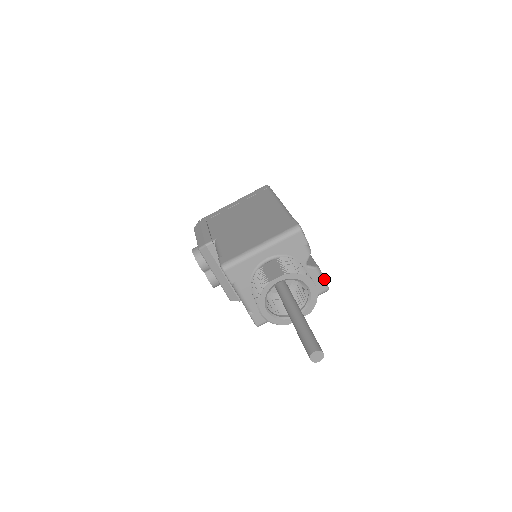
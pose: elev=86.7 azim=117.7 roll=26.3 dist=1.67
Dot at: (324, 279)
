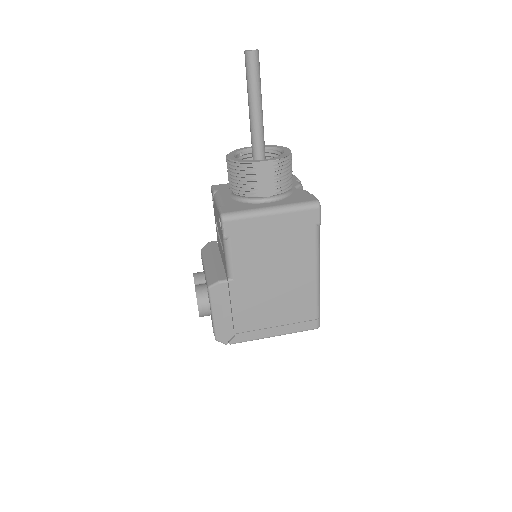
Dot at: (314, 196)
